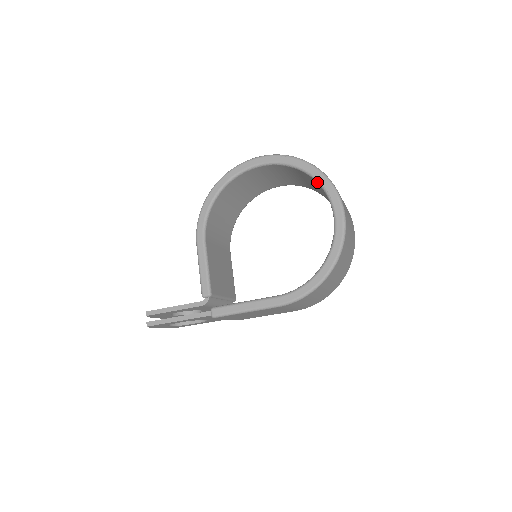
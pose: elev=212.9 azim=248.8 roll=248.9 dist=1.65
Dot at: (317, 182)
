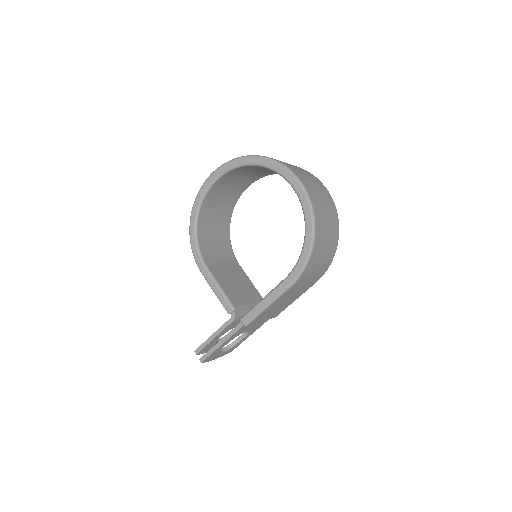
Dot at: (264, 167)
